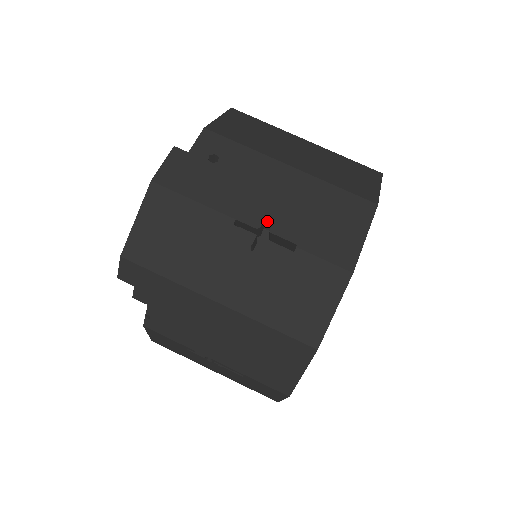
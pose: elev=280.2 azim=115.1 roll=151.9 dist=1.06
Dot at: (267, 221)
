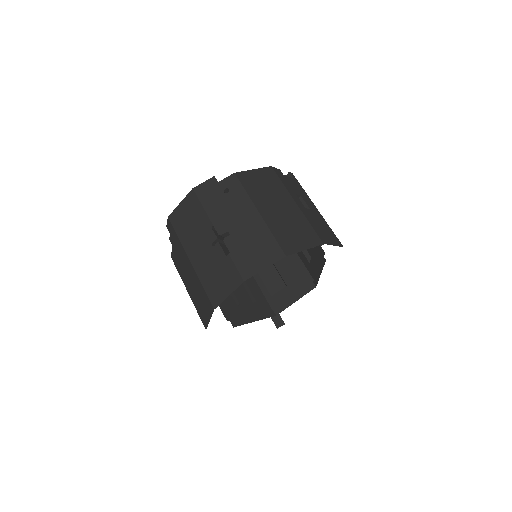
Dot at: occluded
